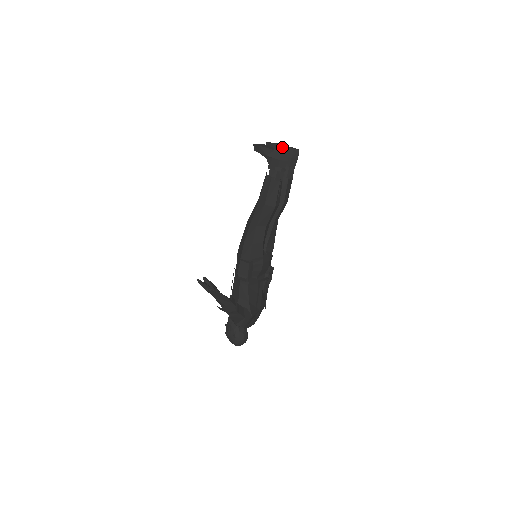
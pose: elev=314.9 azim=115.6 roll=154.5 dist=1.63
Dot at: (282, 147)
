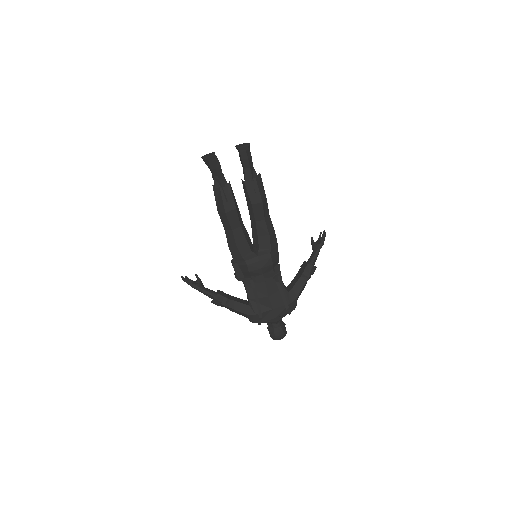
Dot at: (238, 149)
